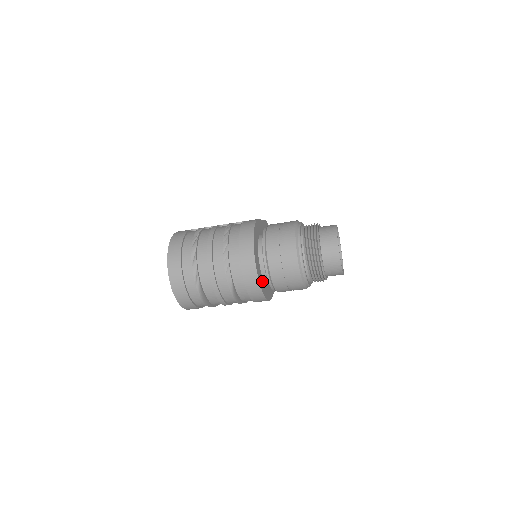
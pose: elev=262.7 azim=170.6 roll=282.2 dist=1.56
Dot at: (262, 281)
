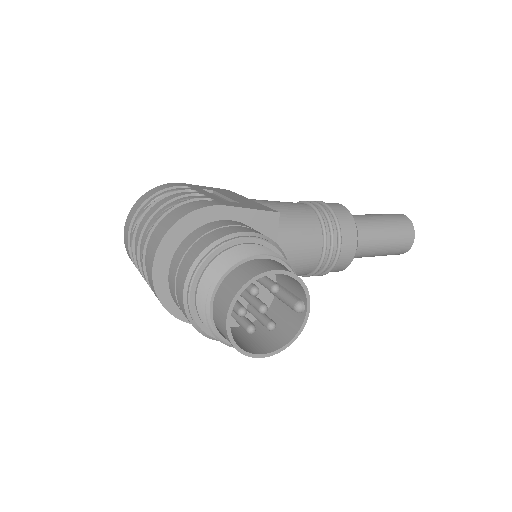
Dot at: occluded
